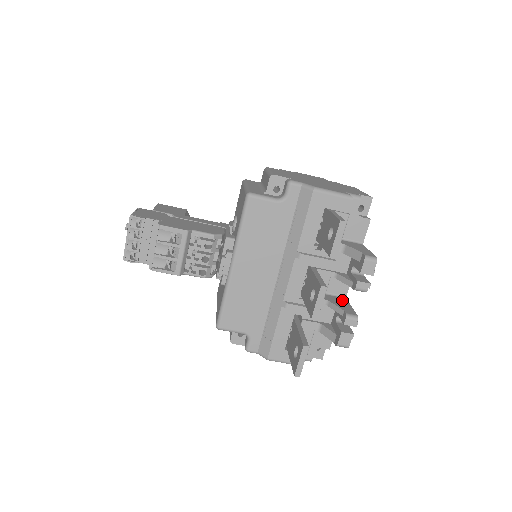
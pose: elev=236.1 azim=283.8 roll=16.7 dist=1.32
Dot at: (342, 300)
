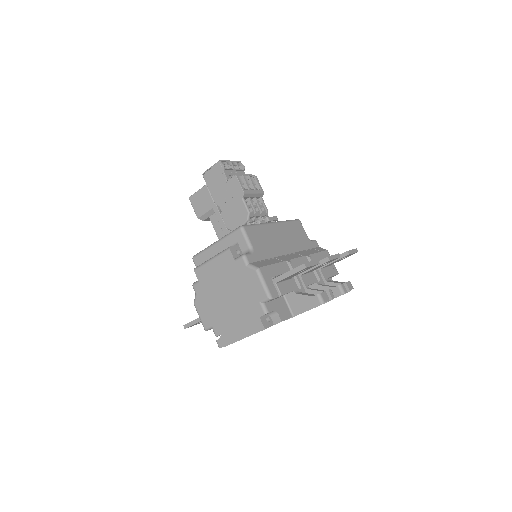
Dot at: occluded
